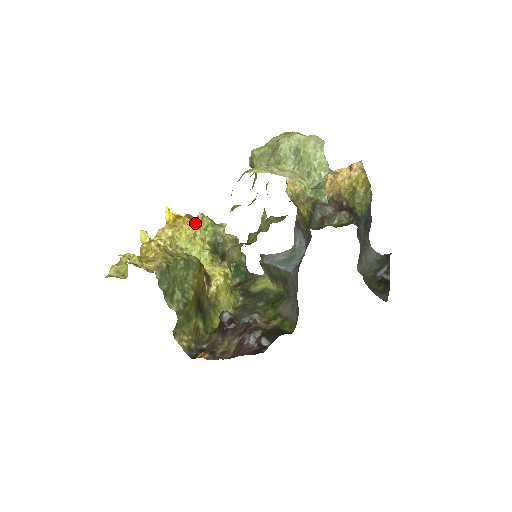
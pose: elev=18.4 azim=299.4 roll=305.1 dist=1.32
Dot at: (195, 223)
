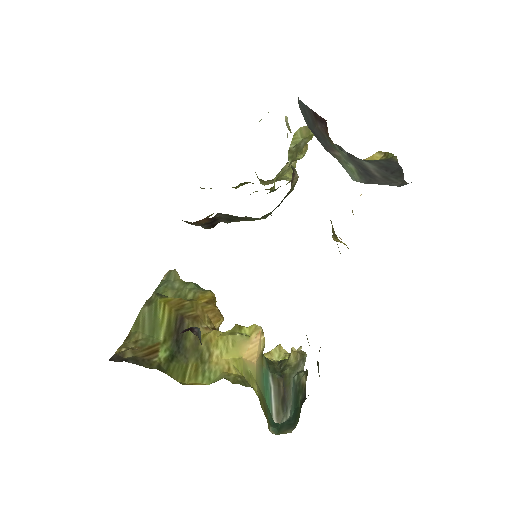
Dot at: (270, 353)
